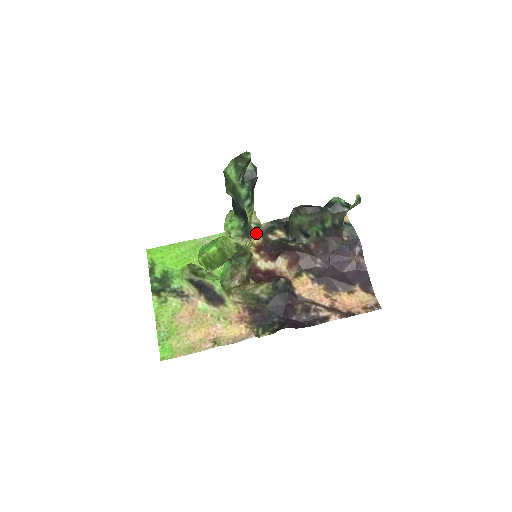
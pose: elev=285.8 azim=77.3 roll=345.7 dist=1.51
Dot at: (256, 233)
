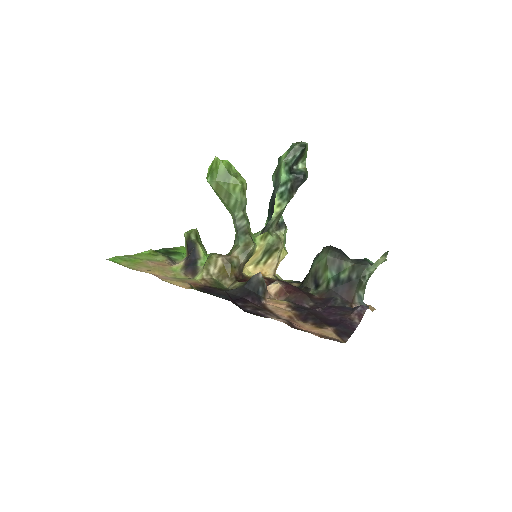
Dot at: (274, 273)
